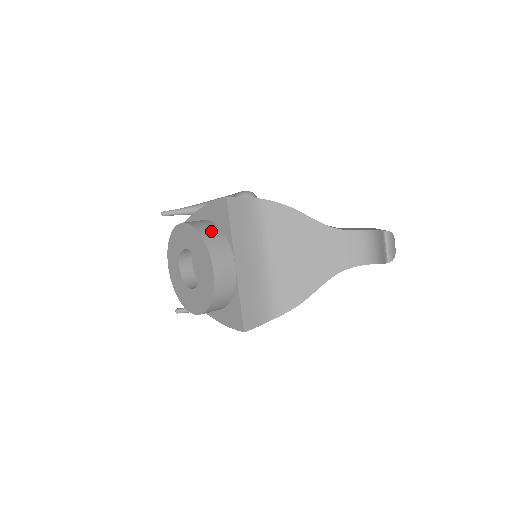
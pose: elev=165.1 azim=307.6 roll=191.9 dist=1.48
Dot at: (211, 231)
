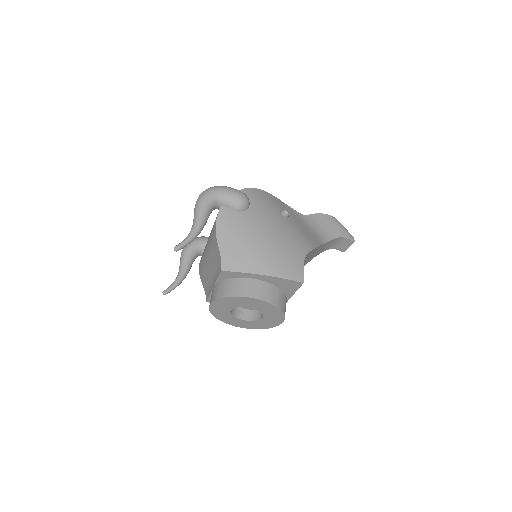
Dot at: (281, 299)
